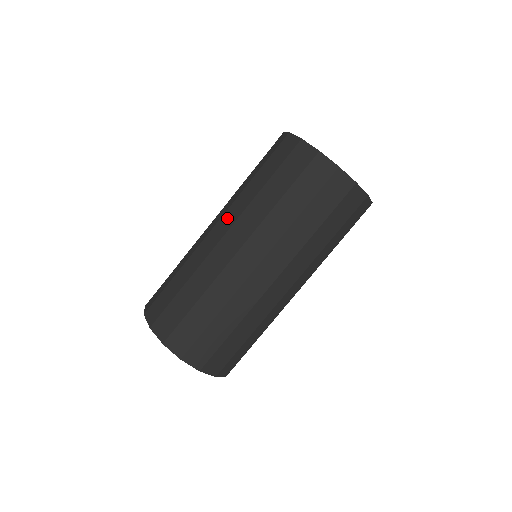
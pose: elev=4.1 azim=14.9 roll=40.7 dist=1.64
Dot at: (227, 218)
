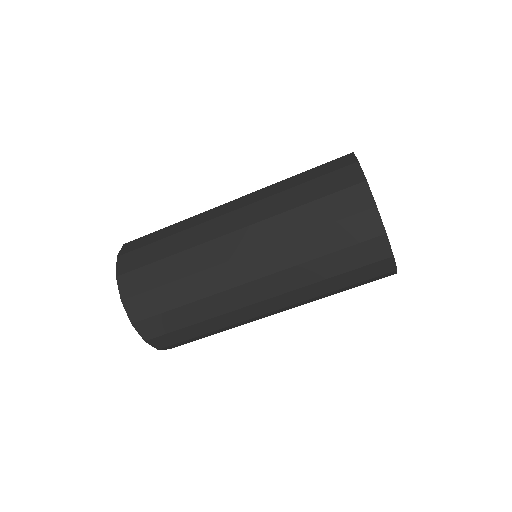
Dot at: occluded
